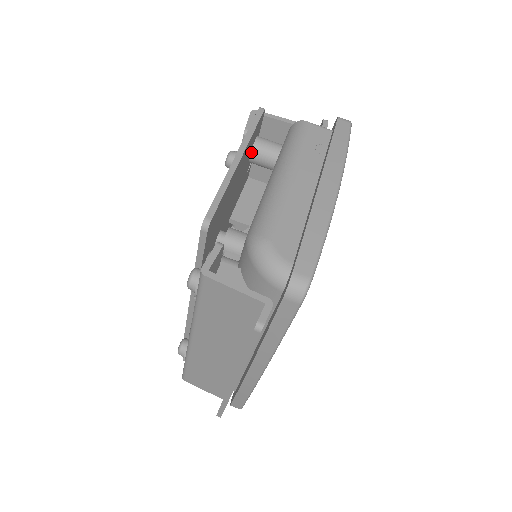
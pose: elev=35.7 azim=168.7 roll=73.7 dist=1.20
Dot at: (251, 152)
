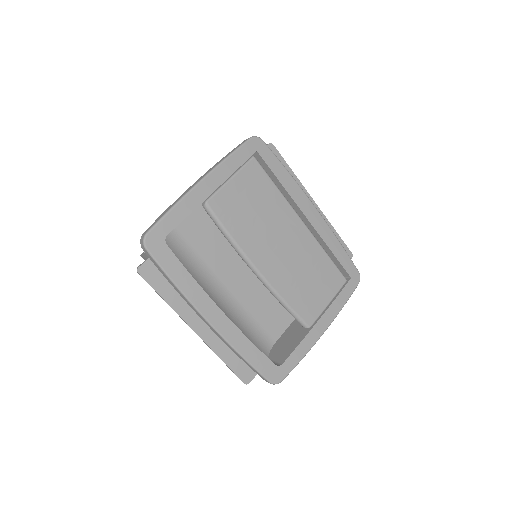
Dot at: occluded
